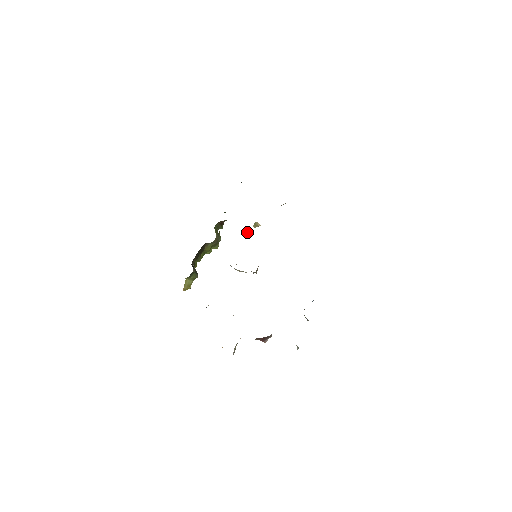
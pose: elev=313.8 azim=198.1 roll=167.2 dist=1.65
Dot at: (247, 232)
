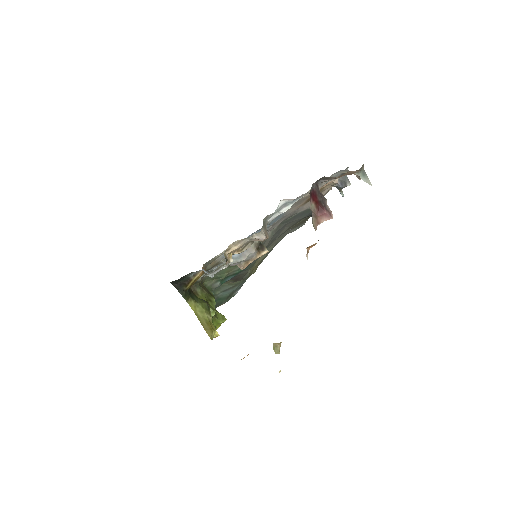
Dot at: (279, 371)
